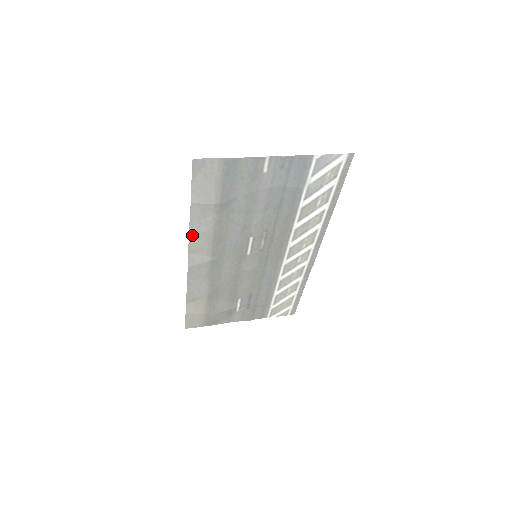
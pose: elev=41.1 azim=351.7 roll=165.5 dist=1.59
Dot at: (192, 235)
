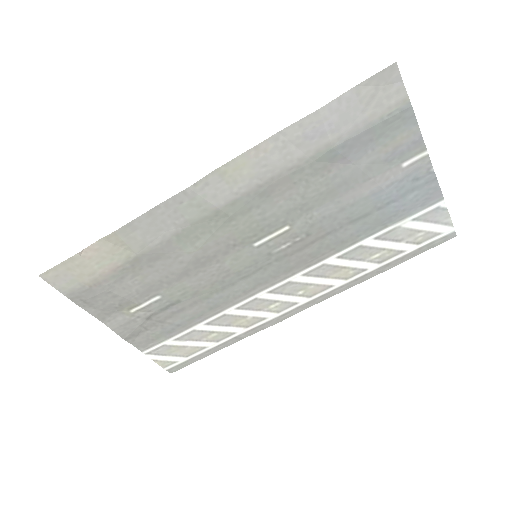
Dot at: (255, 151)
